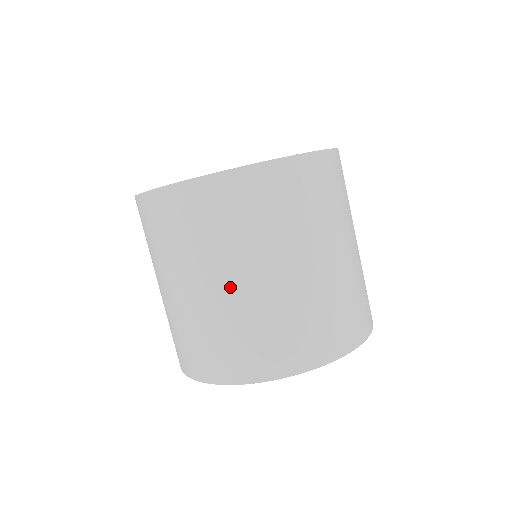
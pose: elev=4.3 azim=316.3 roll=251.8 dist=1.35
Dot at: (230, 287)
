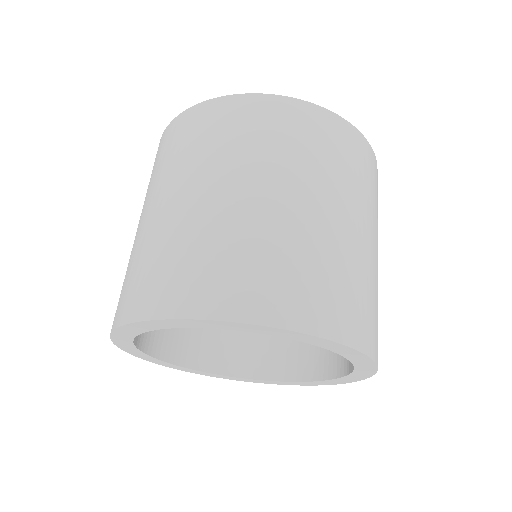
Dot at: (249, 197)
